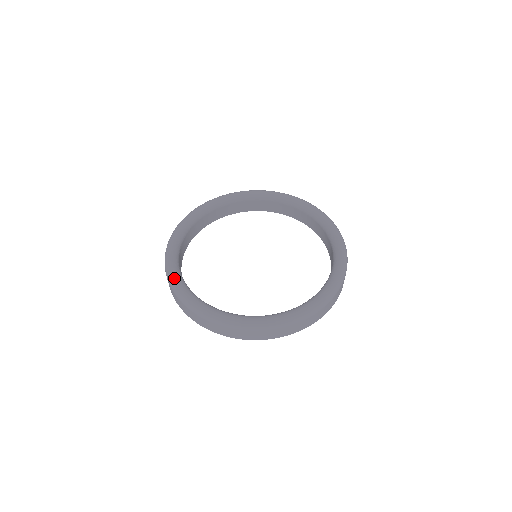
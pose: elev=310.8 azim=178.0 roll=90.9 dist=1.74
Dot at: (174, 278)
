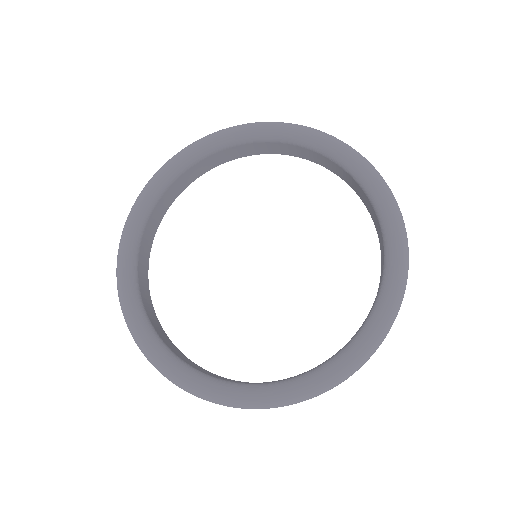
Dot at: (225, 396)
